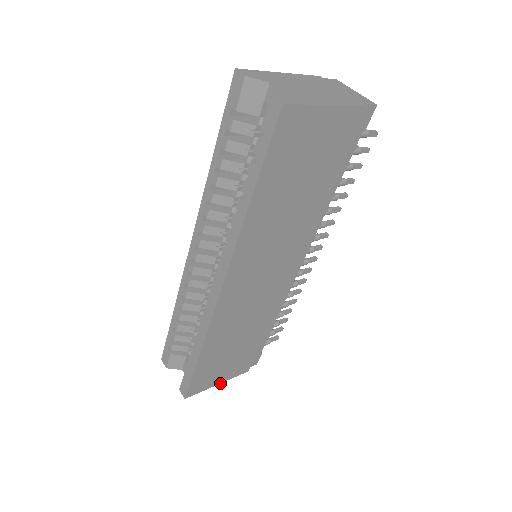
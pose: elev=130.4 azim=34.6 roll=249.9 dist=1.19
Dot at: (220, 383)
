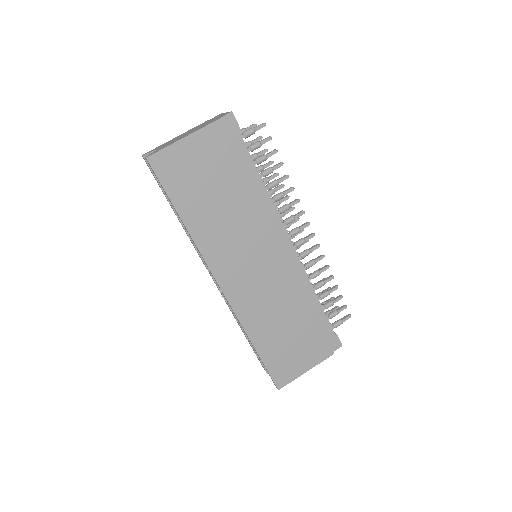
Dot at: (308, 370)
